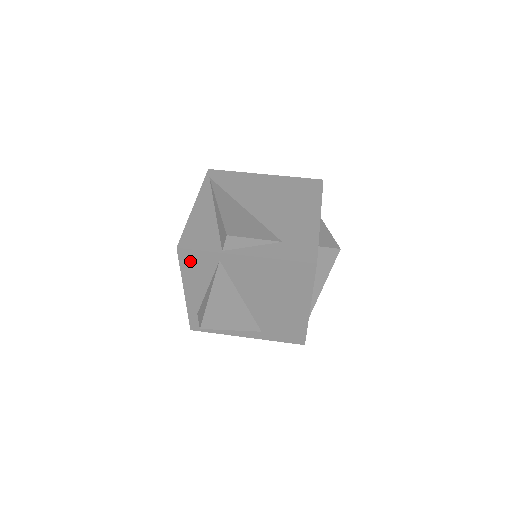
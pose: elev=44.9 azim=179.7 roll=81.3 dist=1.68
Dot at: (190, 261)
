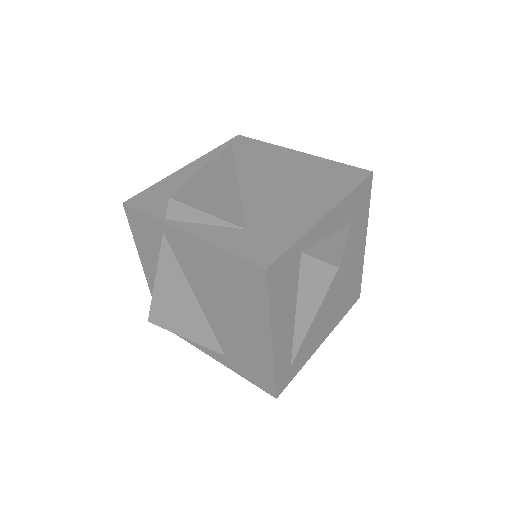
Dot at: (138, 226)
